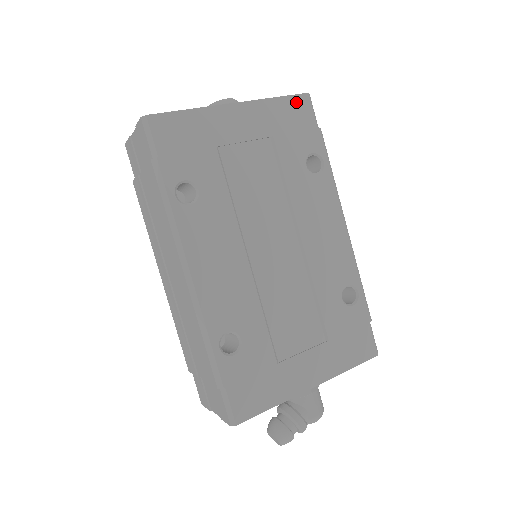
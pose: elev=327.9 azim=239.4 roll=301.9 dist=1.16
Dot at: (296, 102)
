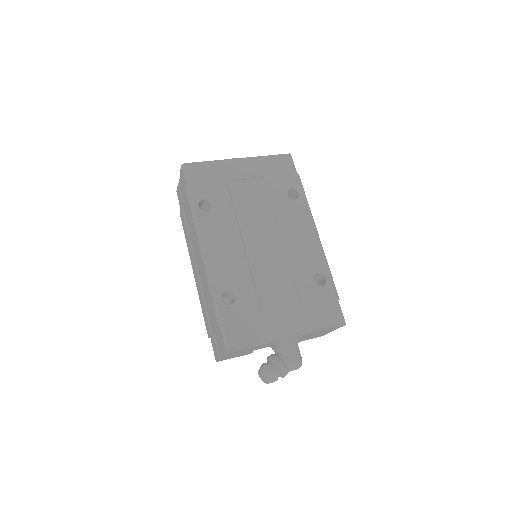
Dot at: (281, 159)
